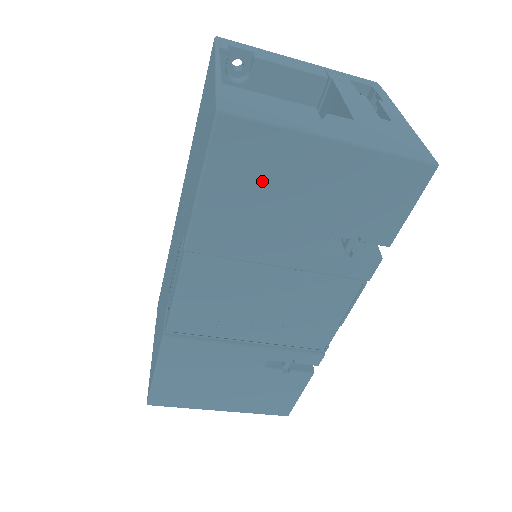
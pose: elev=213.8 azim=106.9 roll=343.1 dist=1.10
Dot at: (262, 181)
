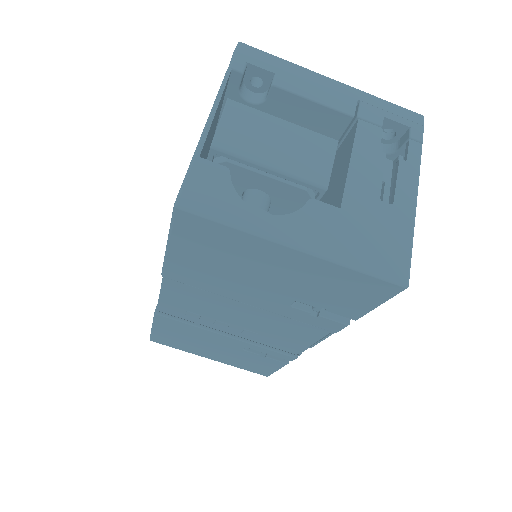
Dot at: (225, 256)
